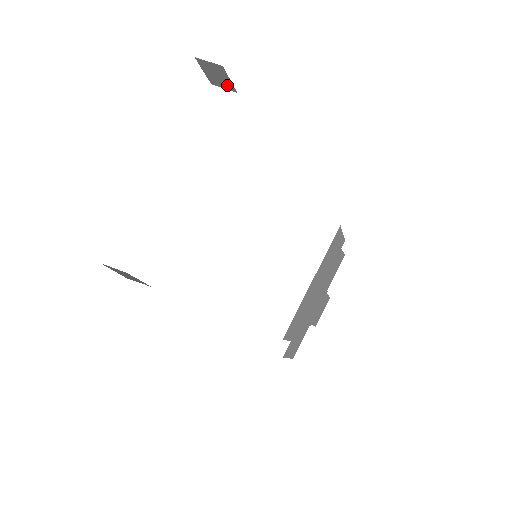
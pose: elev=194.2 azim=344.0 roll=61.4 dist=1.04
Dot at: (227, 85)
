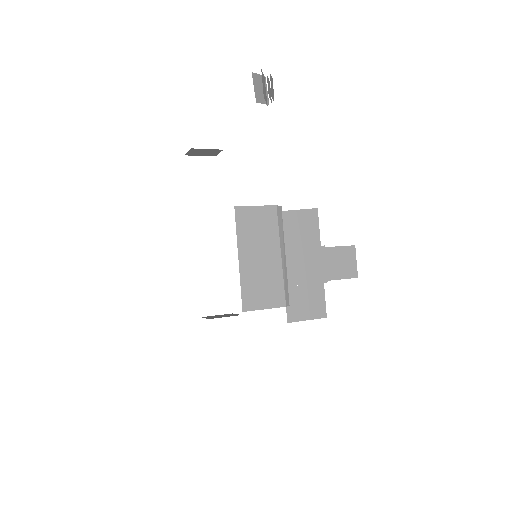
Dot at: (215, 151)
